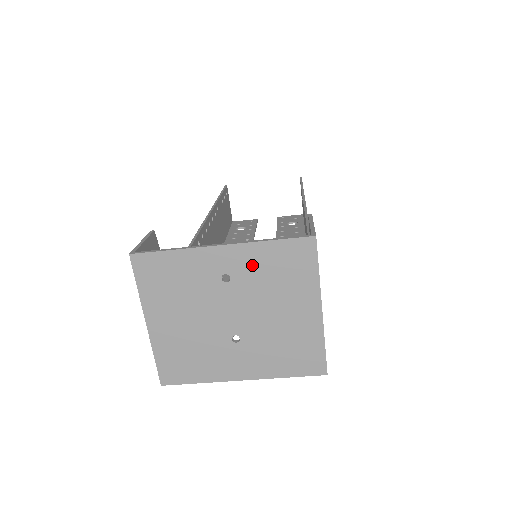
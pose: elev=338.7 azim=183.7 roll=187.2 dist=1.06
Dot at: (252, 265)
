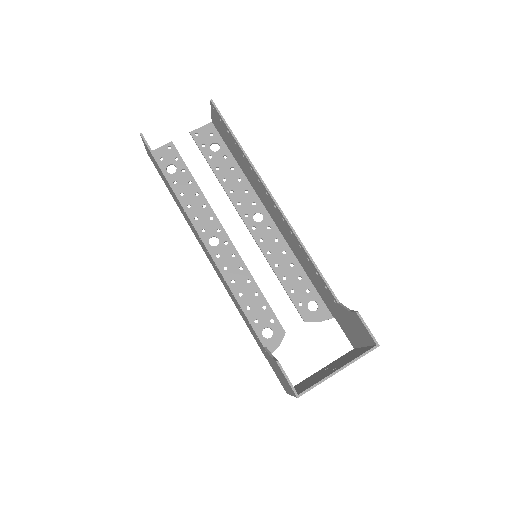
Dot at: occluded
